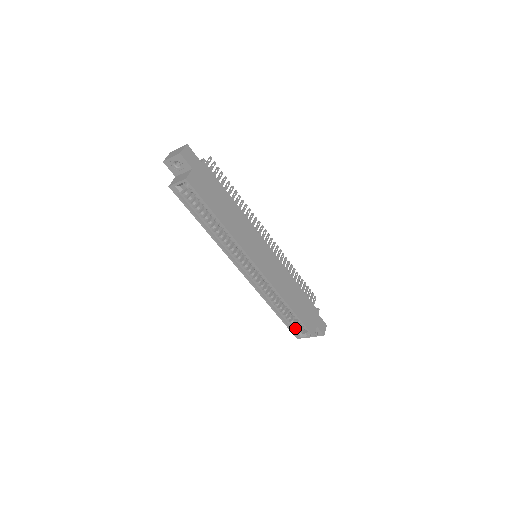
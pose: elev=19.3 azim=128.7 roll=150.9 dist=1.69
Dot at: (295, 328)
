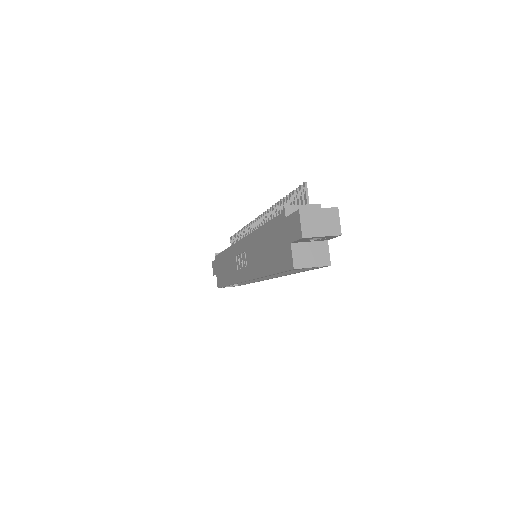
Dot at: occluded
